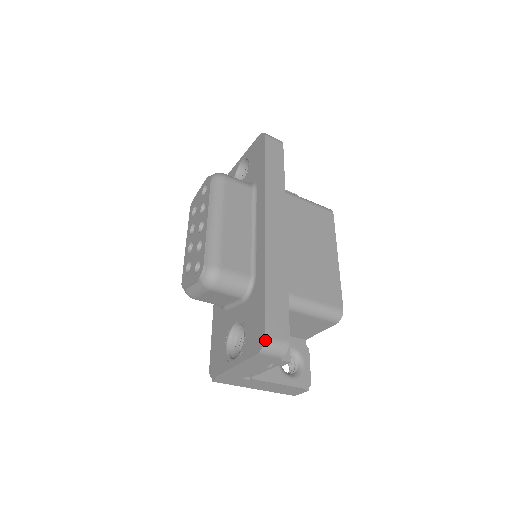
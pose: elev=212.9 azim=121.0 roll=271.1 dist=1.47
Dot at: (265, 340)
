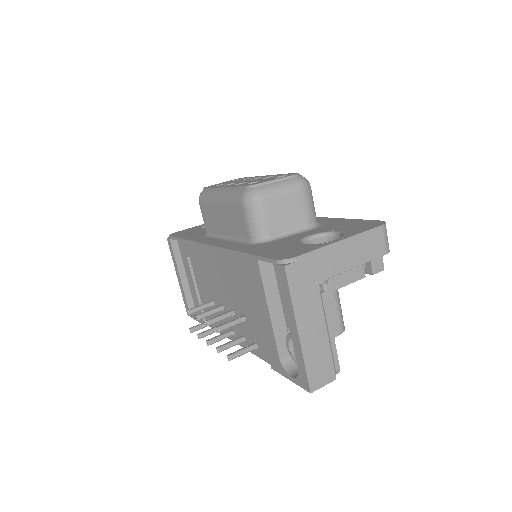
Dot at: (384, 222)
